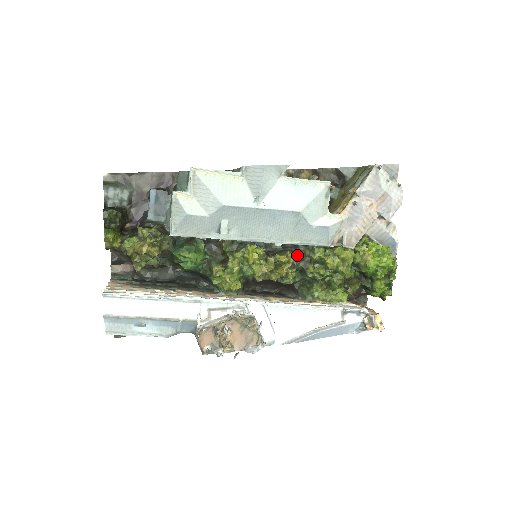
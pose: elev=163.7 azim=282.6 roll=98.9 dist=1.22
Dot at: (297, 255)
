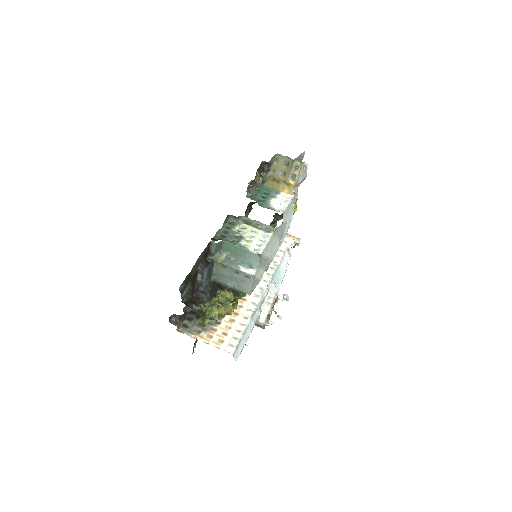
Dot at: occluded
